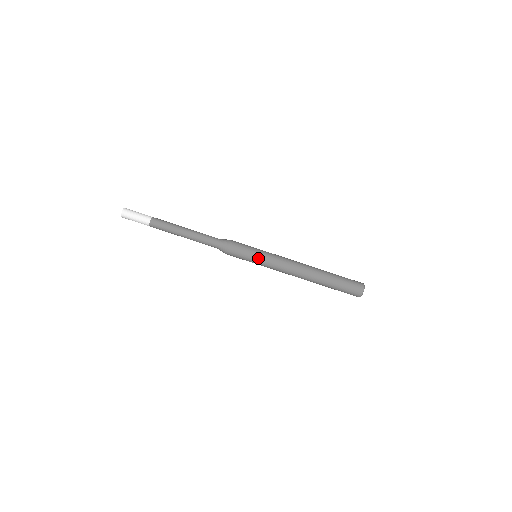
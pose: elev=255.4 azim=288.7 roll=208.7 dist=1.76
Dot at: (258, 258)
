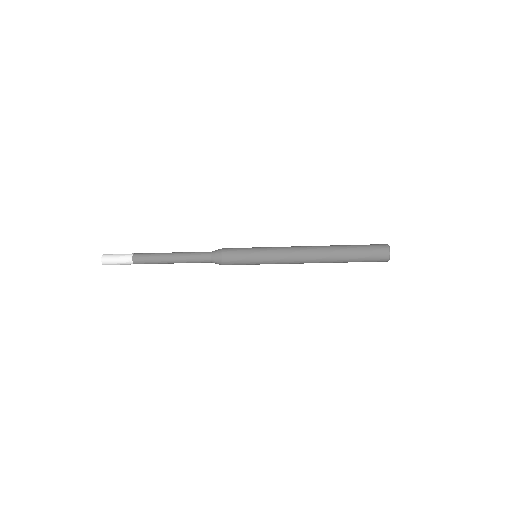
Dot at: (258, 264)
